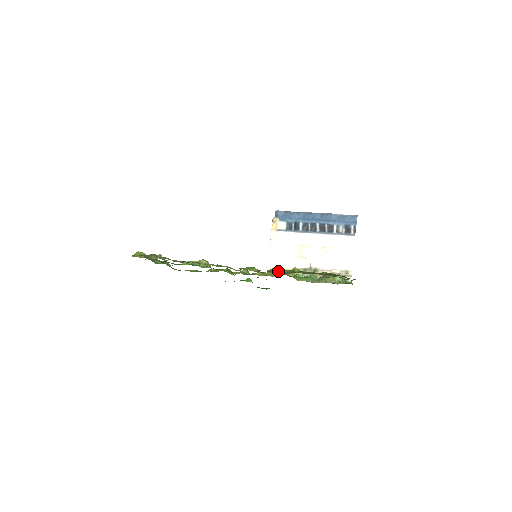
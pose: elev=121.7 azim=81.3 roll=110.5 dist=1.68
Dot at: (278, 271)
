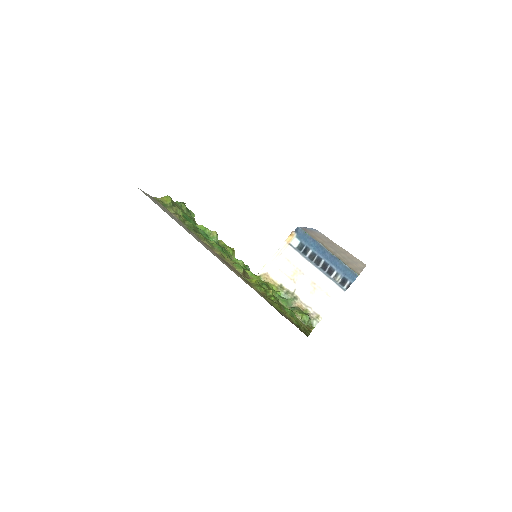
Dot at: (252, 286)
